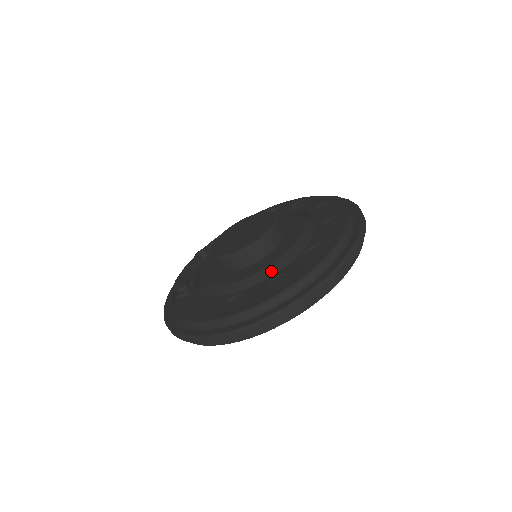
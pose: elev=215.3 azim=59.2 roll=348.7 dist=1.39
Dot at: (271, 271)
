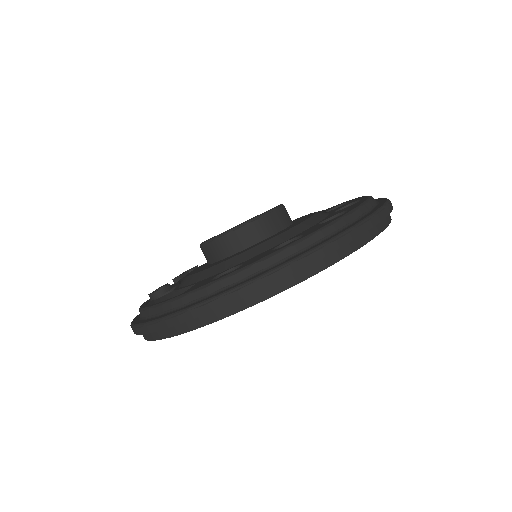
Dot at: (276, 241)
